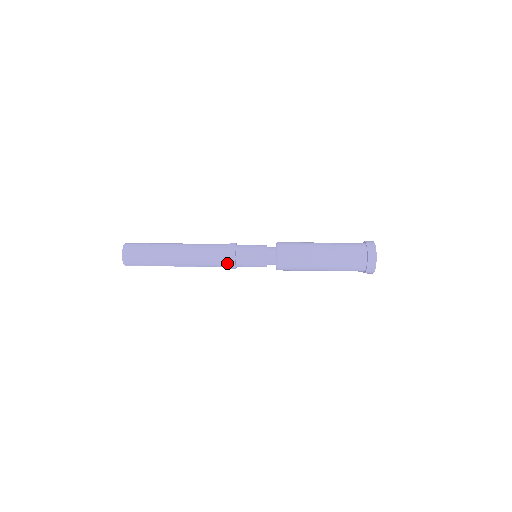
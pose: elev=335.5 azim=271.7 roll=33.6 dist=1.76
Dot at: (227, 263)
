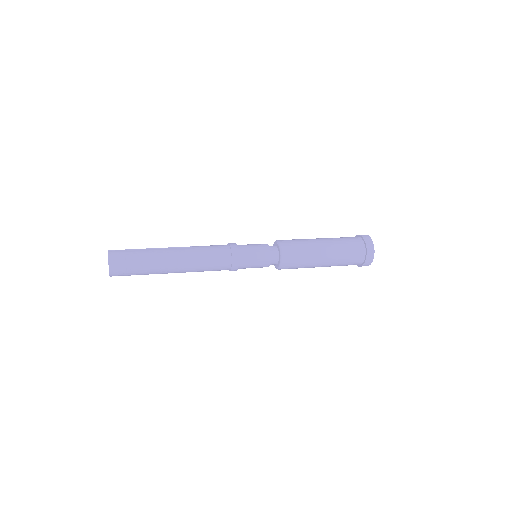
Dot at: (229, 268)
